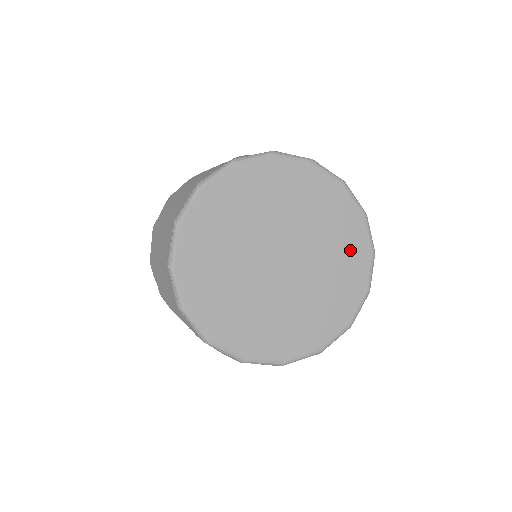
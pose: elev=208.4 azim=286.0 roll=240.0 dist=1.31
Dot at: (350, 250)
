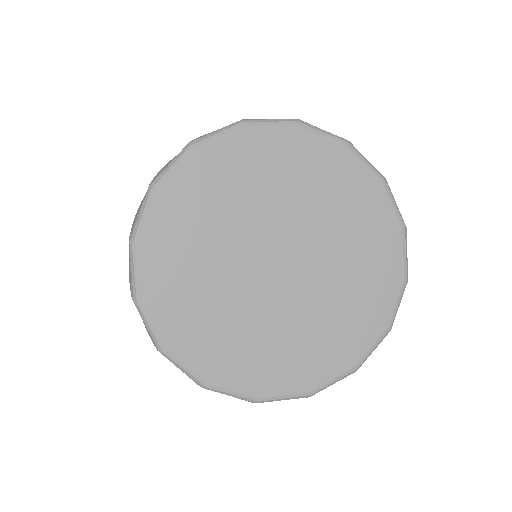
Dot at: (341, 339)
